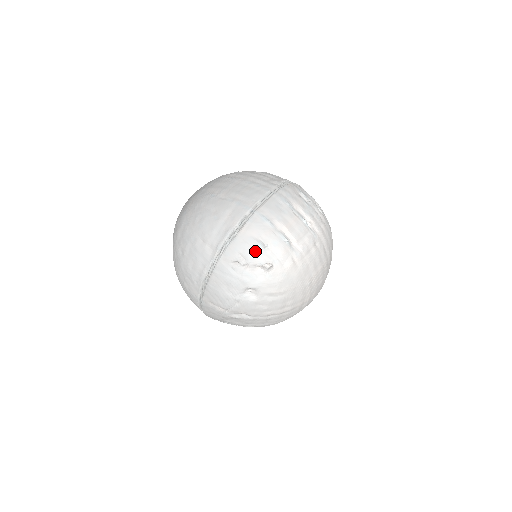
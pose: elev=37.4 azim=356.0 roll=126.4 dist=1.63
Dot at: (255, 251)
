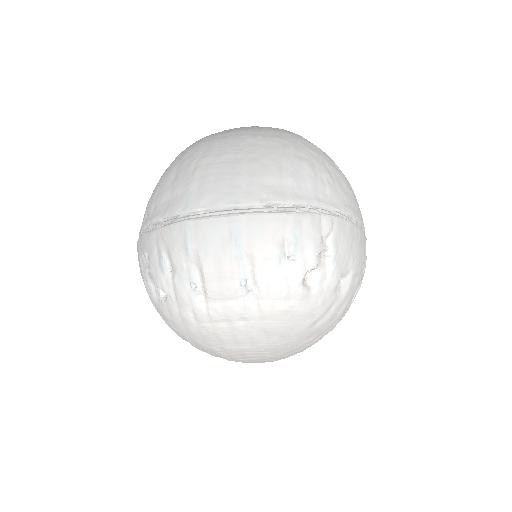
Dot at: (156, 265)
